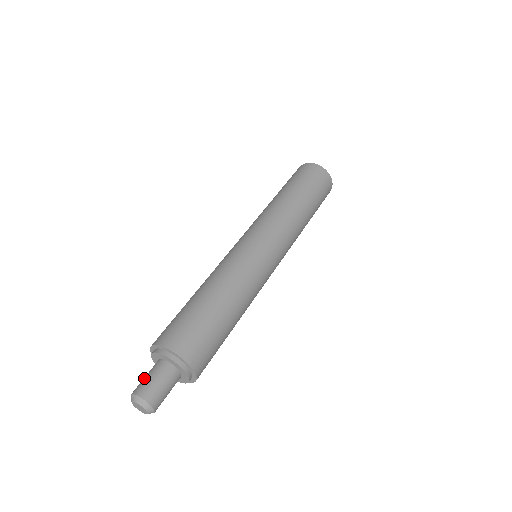
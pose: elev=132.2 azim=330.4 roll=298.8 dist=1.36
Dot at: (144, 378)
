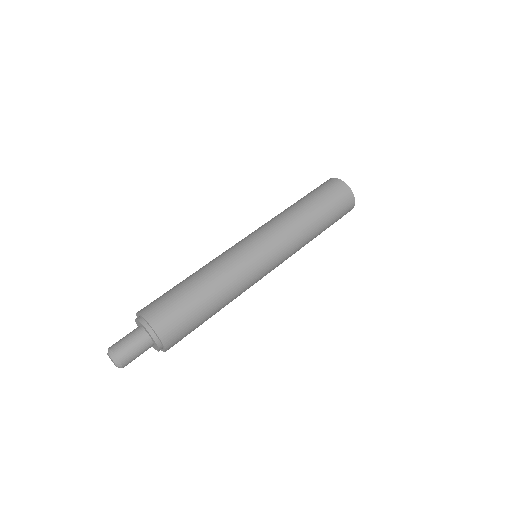
Dot at: (126, 342)
